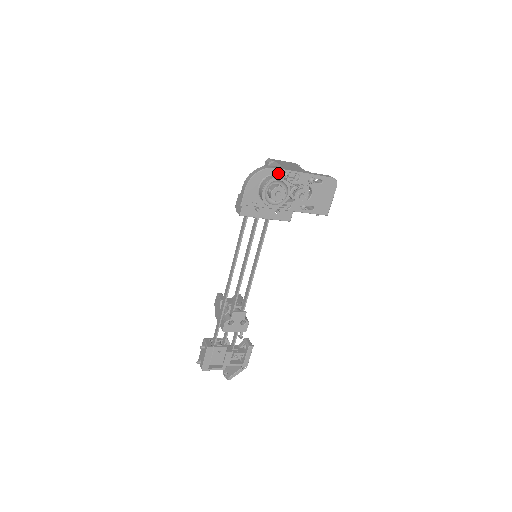
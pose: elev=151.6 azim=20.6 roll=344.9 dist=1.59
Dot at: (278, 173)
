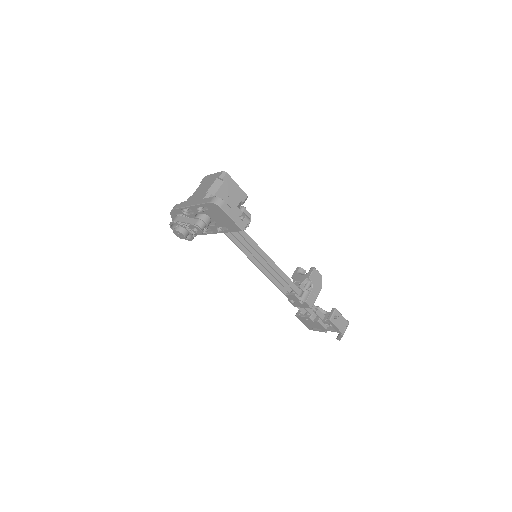
Dot at: (179, 212)
